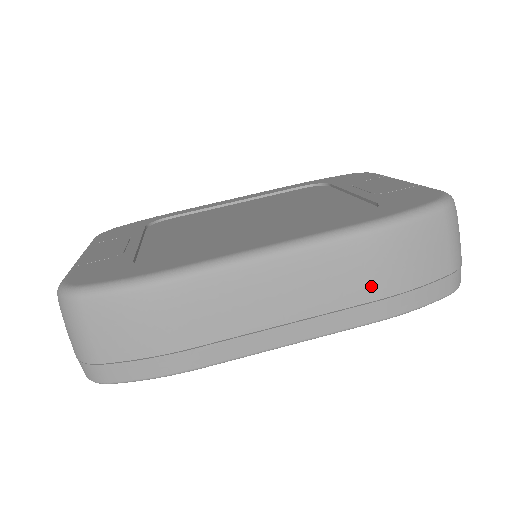
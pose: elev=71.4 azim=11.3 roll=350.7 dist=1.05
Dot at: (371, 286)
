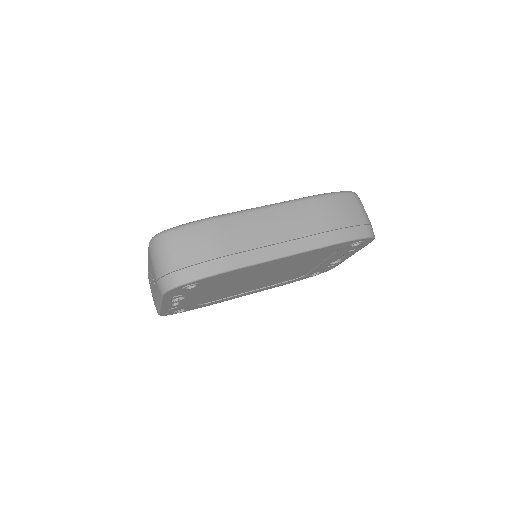
Dot at: (323, 223)
